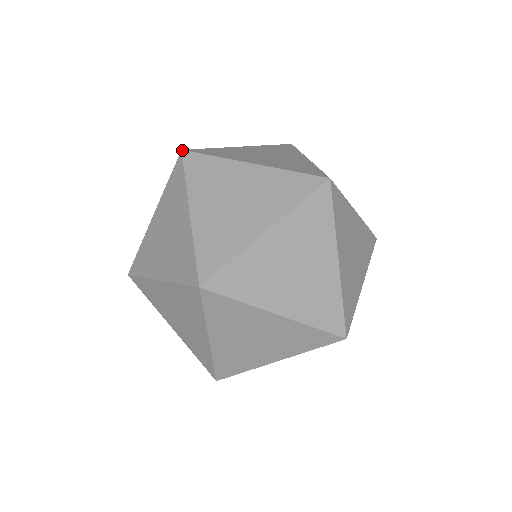
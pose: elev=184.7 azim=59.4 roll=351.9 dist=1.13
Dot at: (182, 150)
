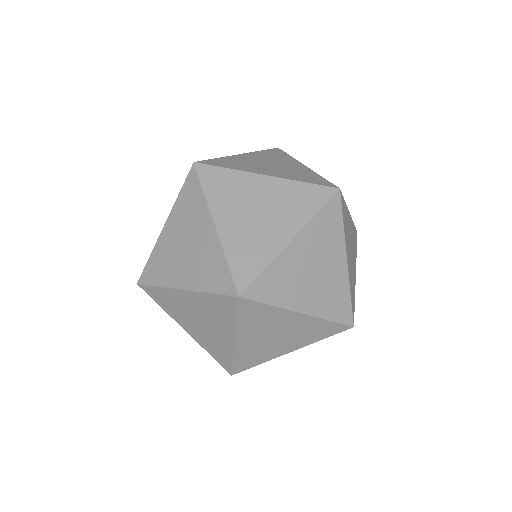
Dot at: (137, 284)
